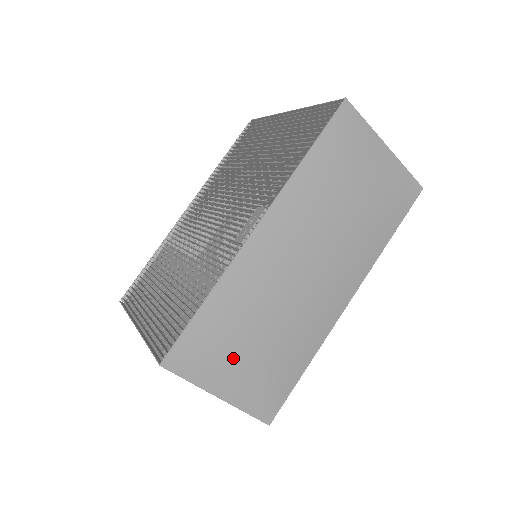
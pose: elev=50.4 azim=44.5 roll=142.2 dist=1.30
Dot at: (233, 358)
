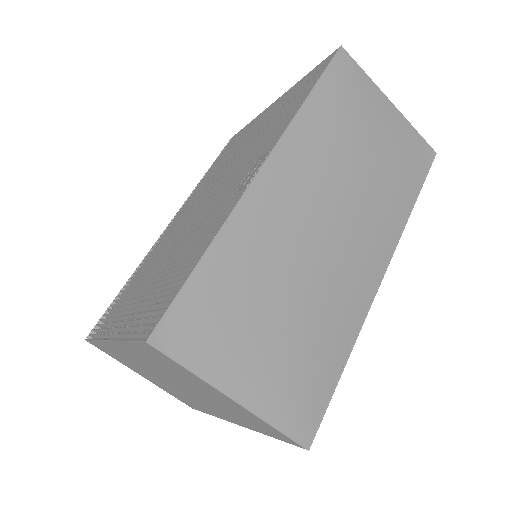
Dot at: (249, 337)
